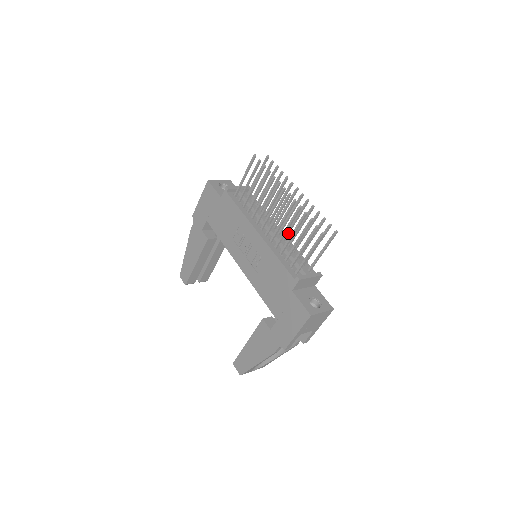
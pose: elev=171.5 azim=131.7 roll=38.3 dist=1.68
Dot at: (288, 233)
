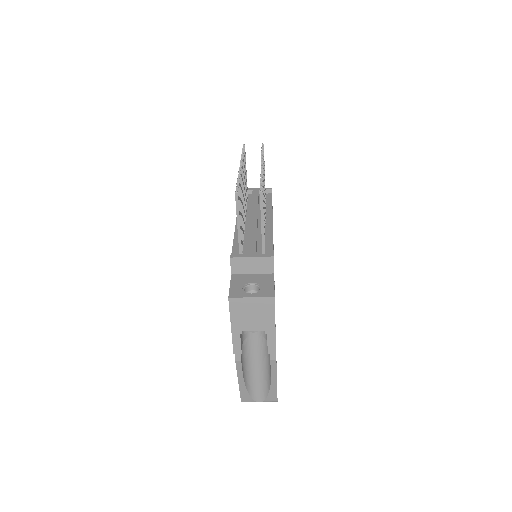
Dot at: occluded
